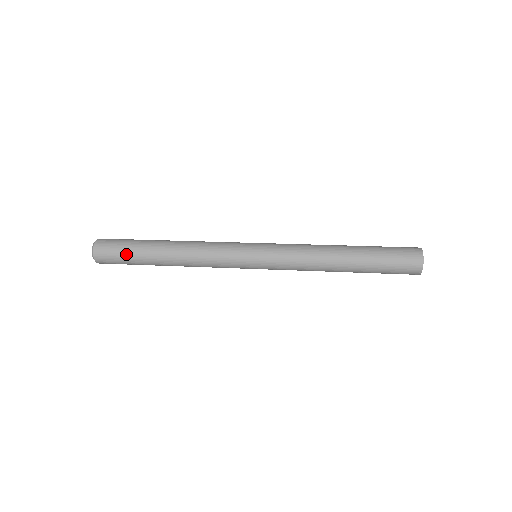
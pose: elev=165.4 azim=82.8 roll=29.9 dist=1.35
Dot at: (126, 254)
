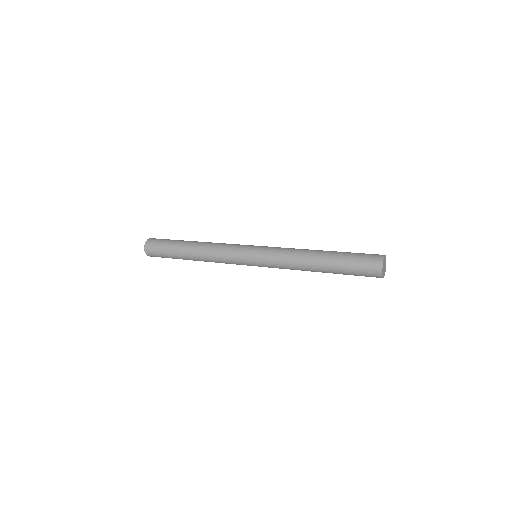
Dot at: (165, 247)
